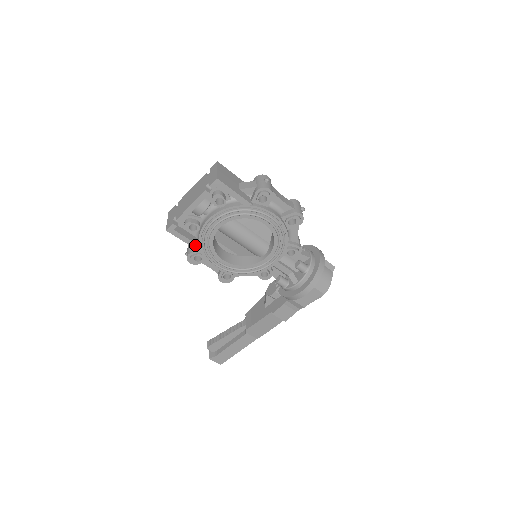
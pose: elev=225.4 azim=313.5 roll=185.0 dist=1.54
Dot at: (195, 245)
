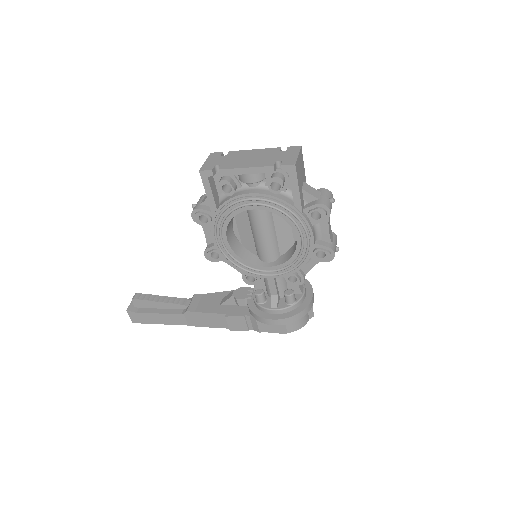
Dot at: (214, 206)
